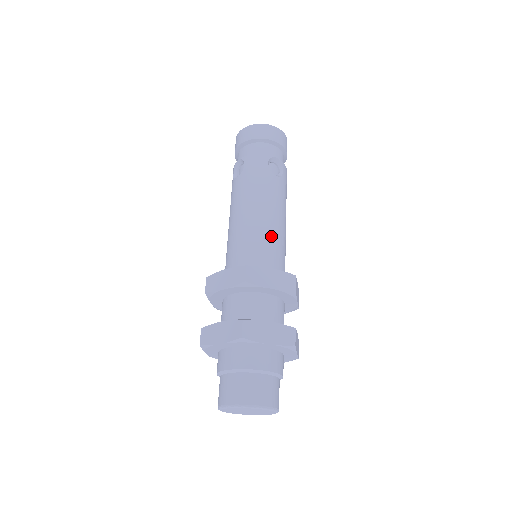
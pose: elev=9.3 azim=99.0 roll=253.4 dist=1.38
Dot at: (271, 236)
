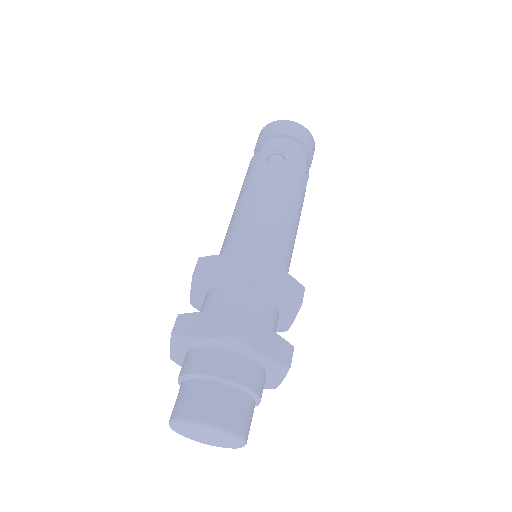
Dot at: (250, 224)
